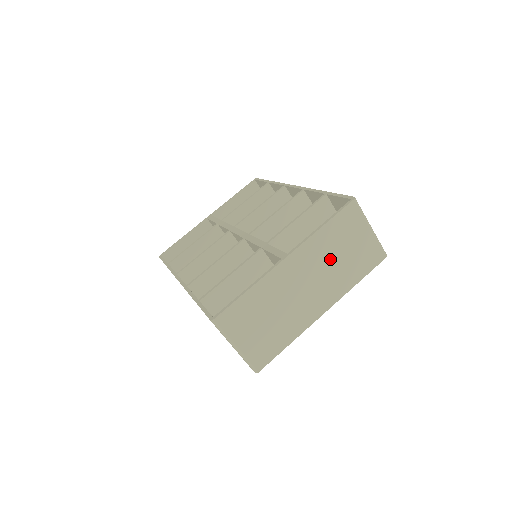
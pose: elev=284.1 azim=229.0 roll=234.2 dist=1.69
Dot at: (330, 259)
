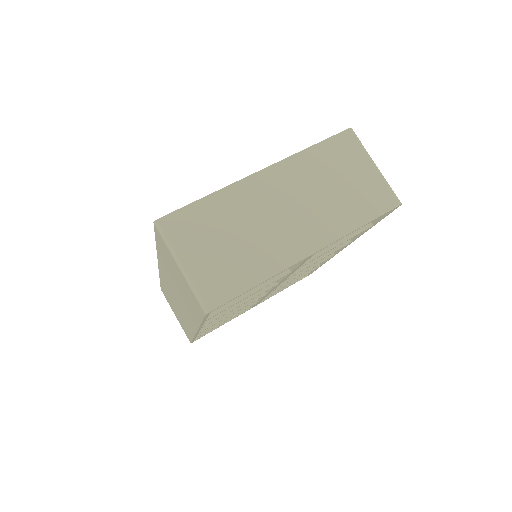
Dot at: (320, 187)
